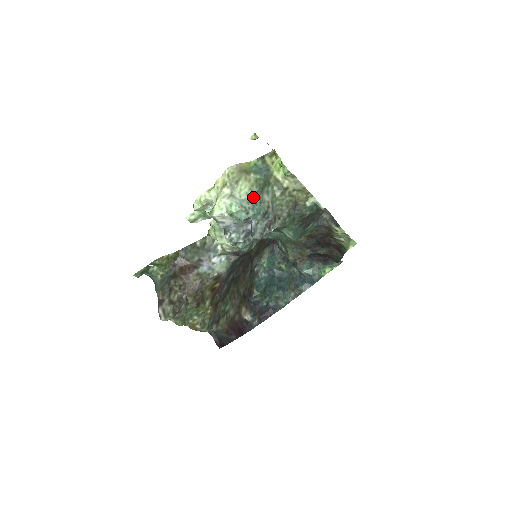
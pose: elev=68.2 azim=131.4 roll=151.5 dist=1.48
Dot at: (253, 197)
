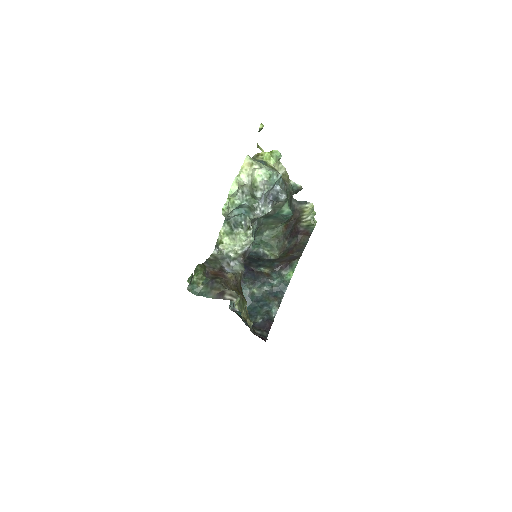
Dot at: (272, 169)
